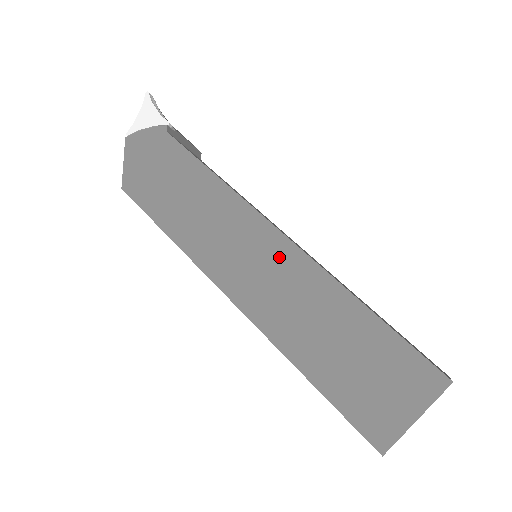
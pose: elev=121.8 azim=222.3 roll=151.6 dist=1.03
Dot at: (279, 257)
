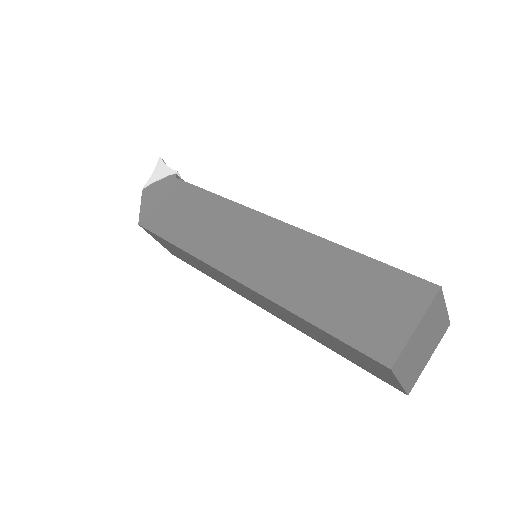
Dot at: (273, 236)
